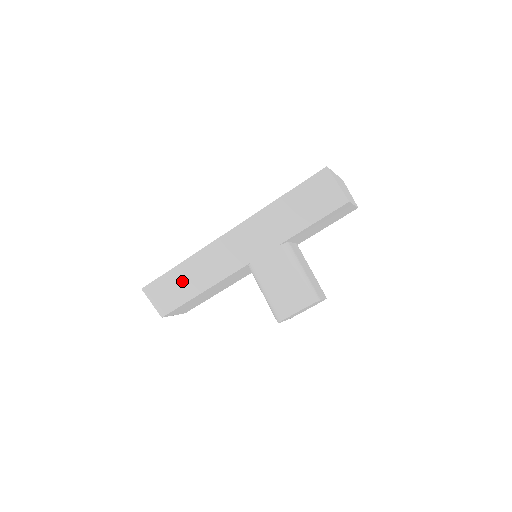
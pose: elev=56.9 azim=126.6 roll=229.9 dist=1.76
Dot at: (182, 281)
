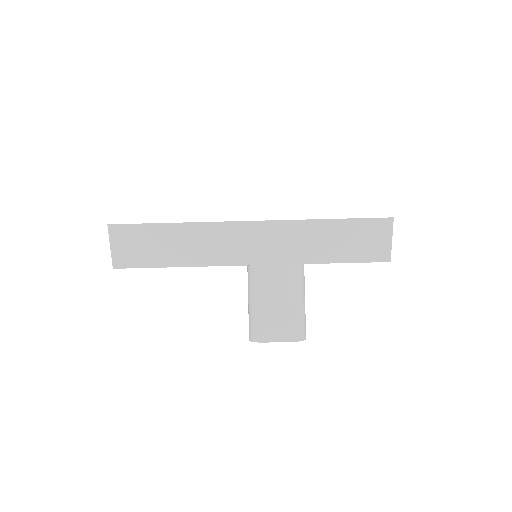
Dot at: (165, 243)
